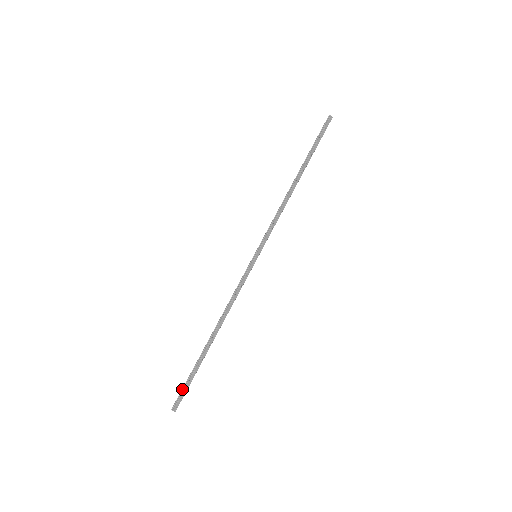
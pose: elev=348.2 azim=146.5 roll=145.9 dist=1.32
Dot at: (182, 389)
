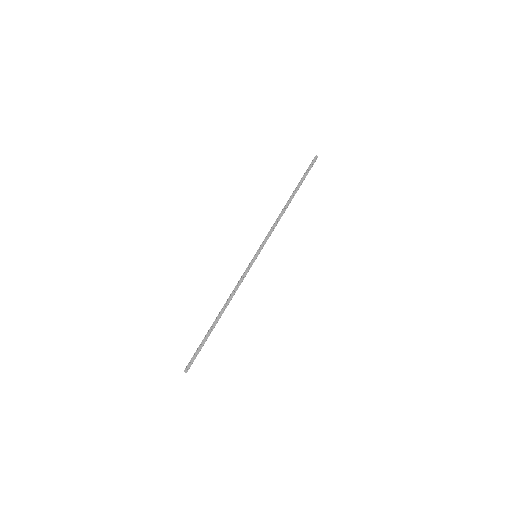
Dot at: (193, 356)
